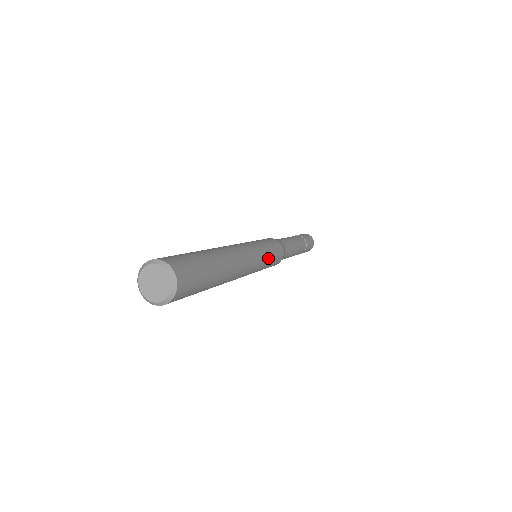
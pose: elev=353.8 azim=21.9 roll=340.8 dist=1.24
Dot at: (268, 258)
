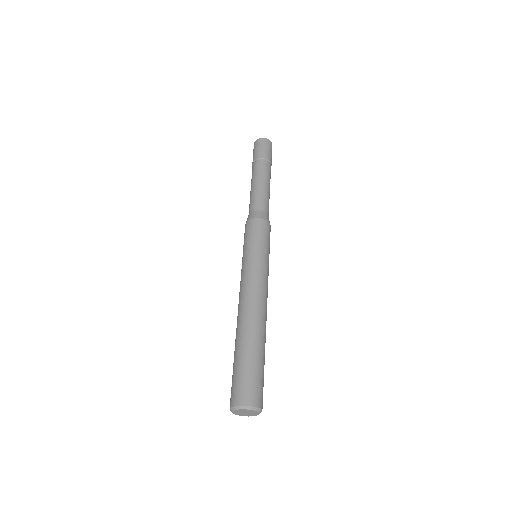
Dot at: occluded
